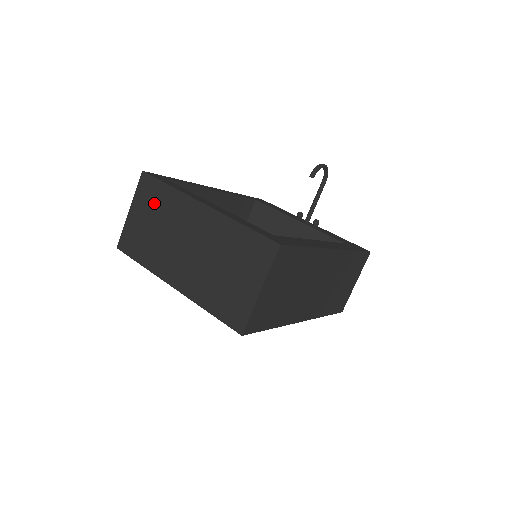
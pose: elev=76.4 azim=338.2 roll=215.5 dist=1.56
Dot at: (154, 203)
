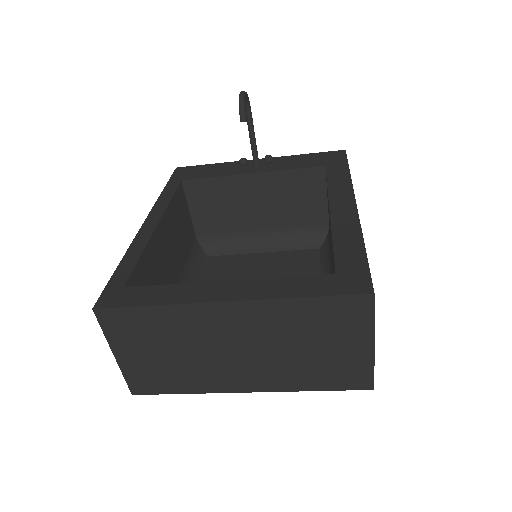
Dot at: (146, 333)
